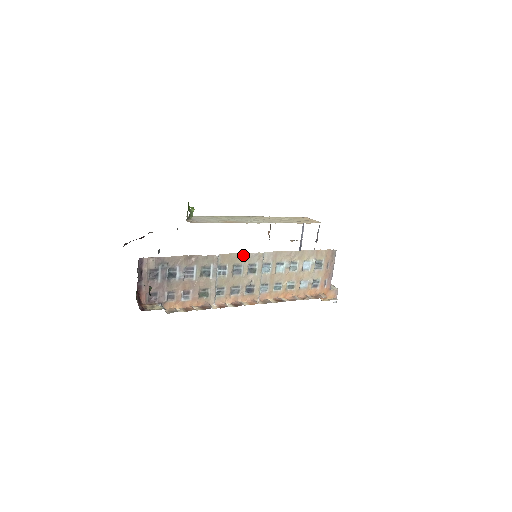
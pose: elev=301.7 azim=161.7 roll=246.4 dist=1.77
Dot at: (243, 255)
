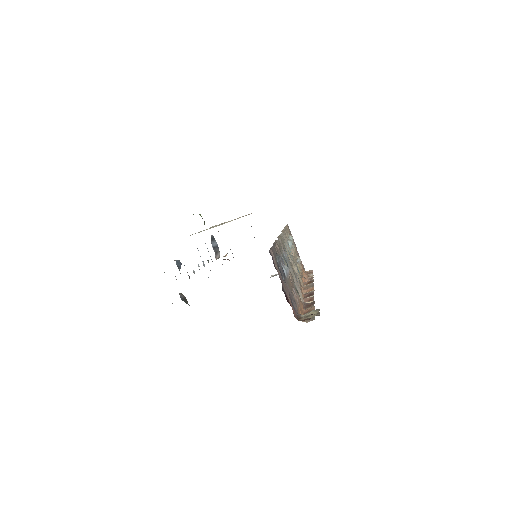
Dot at: occluded
